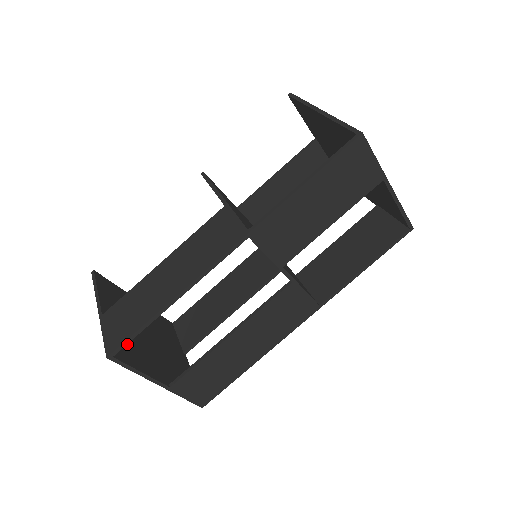
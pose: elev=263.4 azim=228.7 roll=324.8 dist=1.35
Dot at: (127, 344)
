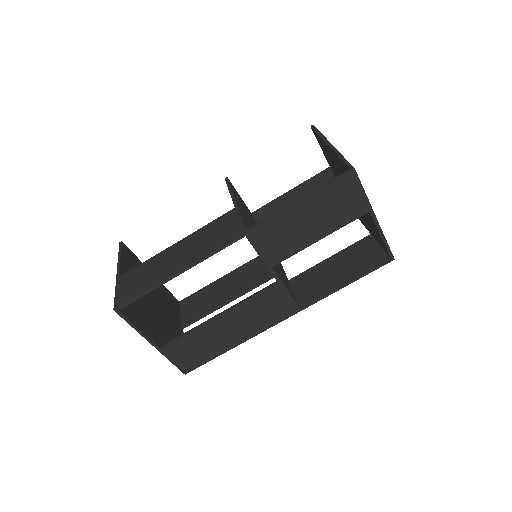
Dot at: (133, 305)
